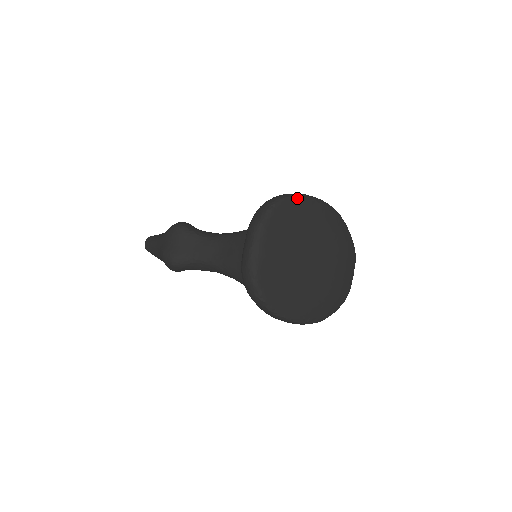
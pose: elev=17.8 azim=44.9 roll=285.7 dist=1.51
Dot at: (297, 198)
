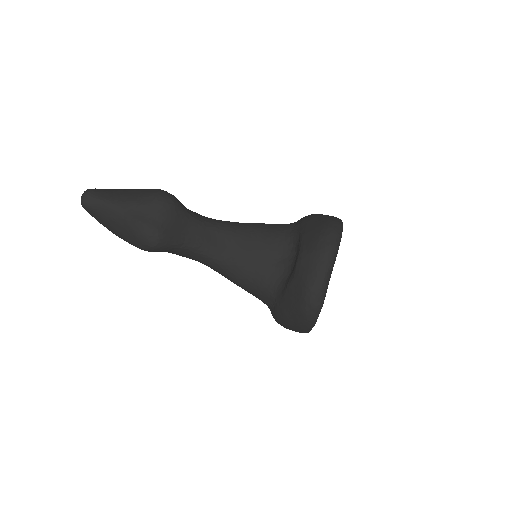
Dot at: occluded
